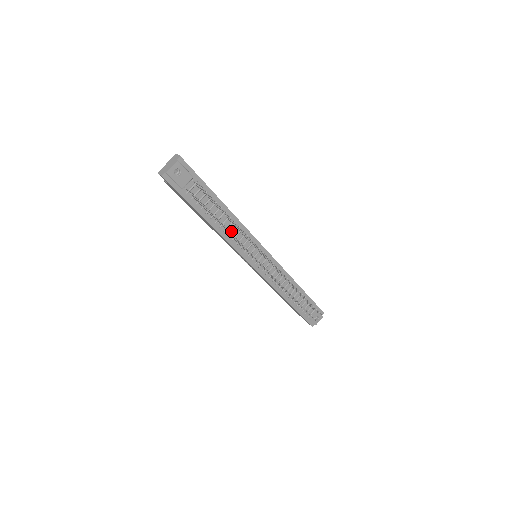
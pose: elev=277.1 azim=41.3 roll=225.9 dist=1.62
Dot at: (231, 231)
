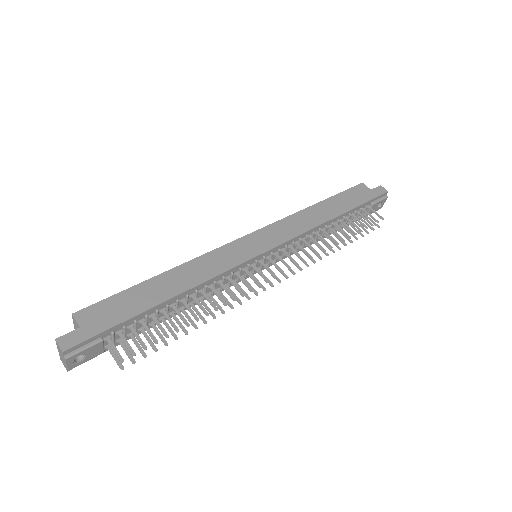
Dot at: occluded
